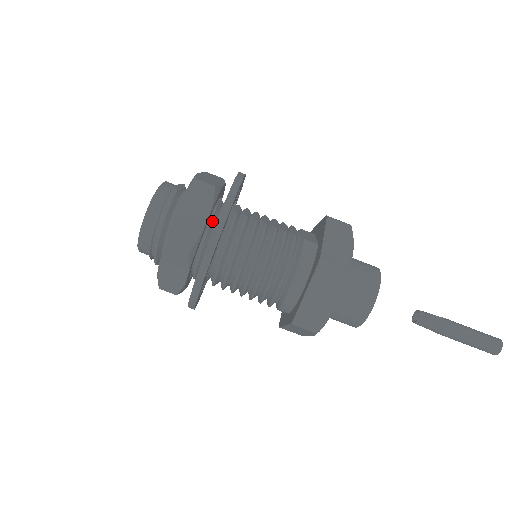
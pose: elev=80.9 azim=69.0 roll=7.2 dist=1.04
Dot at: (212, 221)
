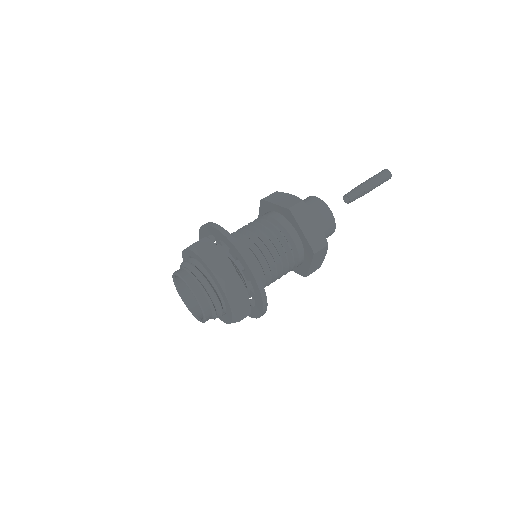
Dot at: occluded
